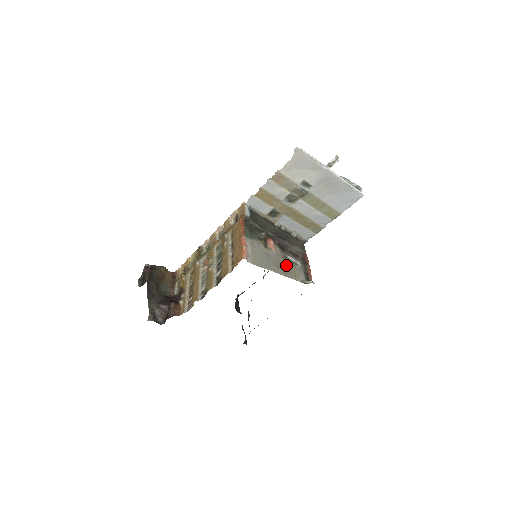
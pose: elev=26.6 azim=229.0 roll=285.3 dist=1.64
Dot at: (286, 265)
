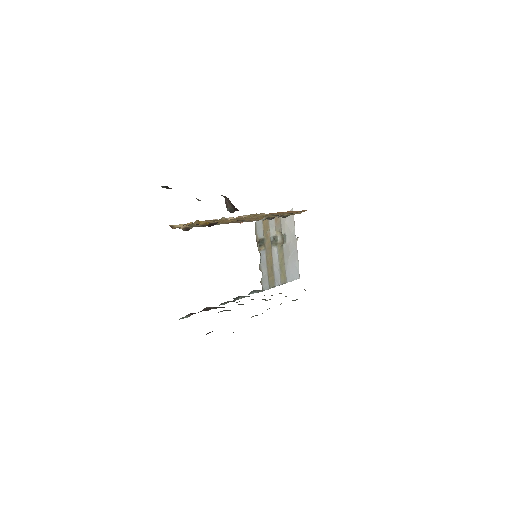
Dot at: occluded
